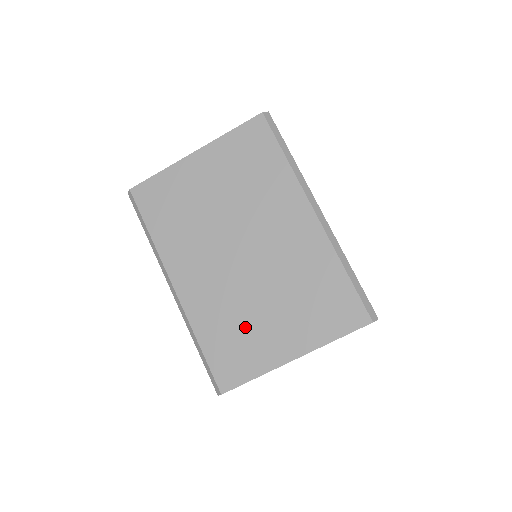
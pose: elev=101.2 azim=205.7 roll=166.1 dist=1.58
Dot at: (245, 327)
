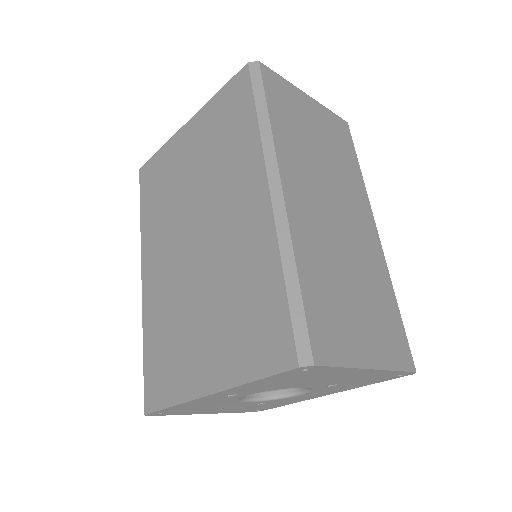
Dot at: (178, 337)
